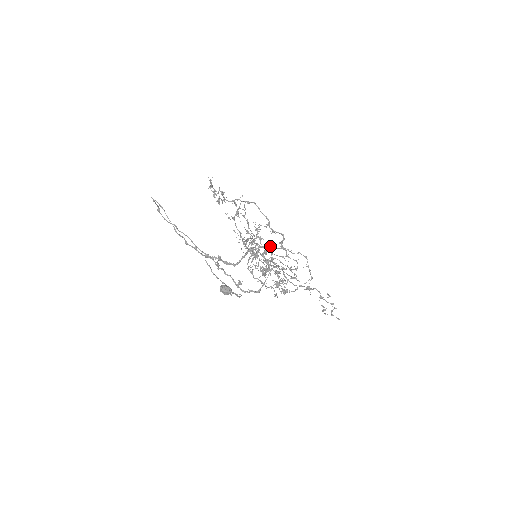
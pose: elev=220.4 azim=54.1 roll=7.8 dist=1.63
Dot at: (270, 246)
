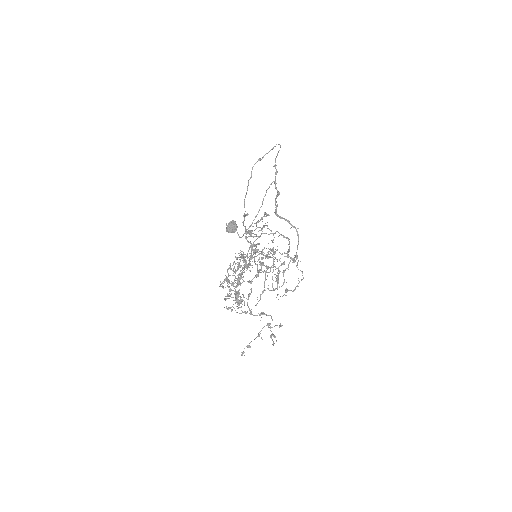
Dot at: occluded
